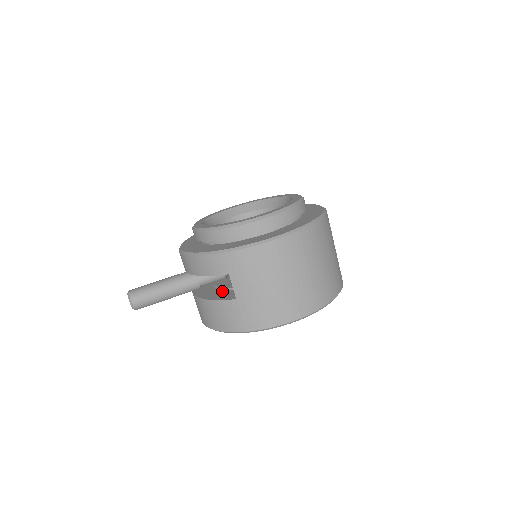
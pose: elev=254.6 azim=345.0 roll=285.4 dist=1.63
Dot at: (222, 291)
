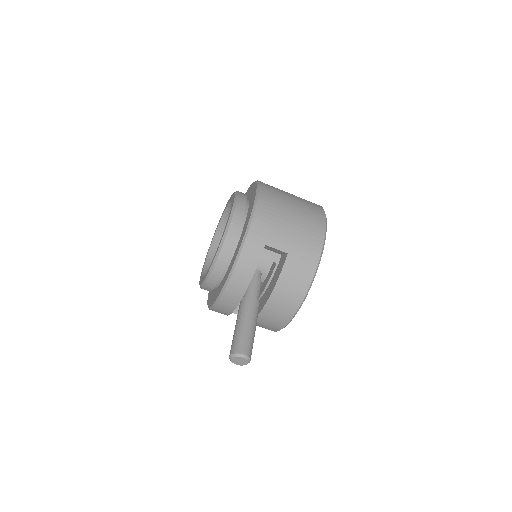
Dot at: (273, 277)
